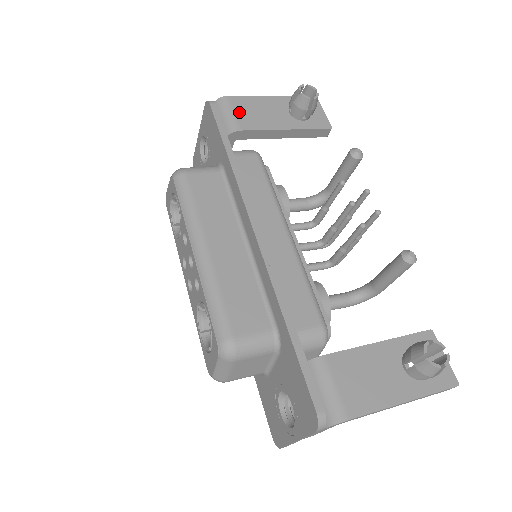
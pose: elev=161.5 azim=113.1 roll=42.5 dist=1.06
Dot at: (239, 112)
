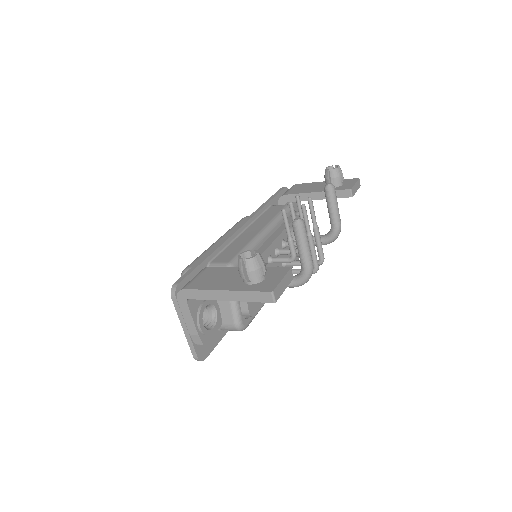
Dot at: (294, 189)
